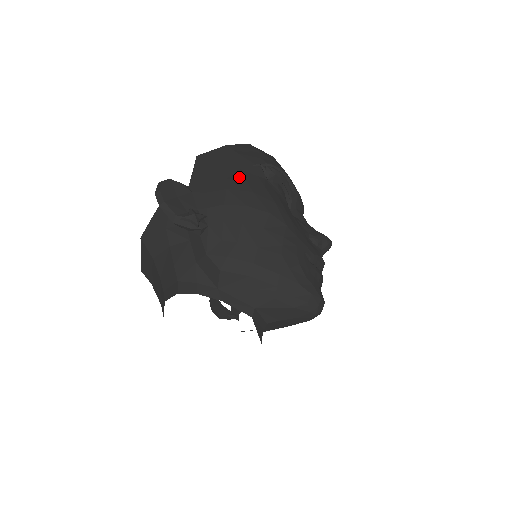
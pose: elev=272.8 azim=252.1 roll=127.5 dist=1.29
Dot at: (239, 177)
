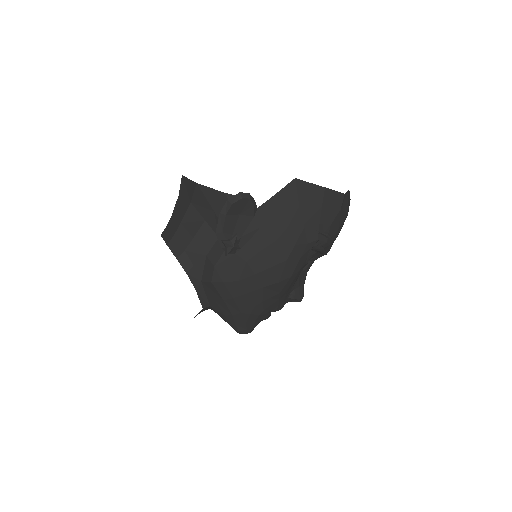
Dot at: (295, 236)
